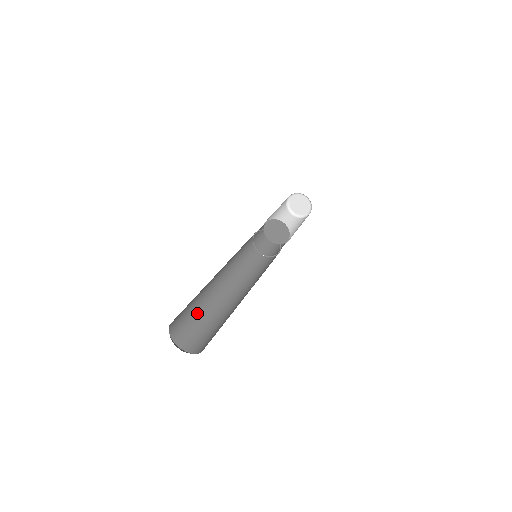
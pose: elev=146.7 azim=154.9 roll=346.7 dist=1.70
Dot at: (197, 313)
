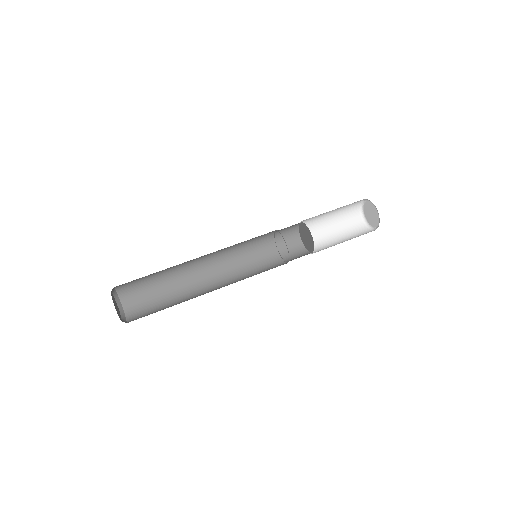
Dot at: (155, 273)
